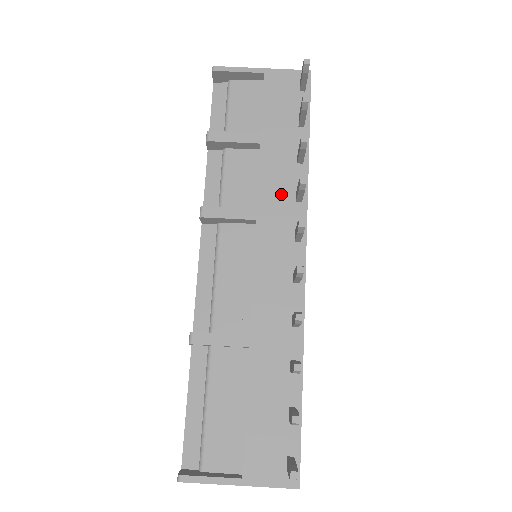
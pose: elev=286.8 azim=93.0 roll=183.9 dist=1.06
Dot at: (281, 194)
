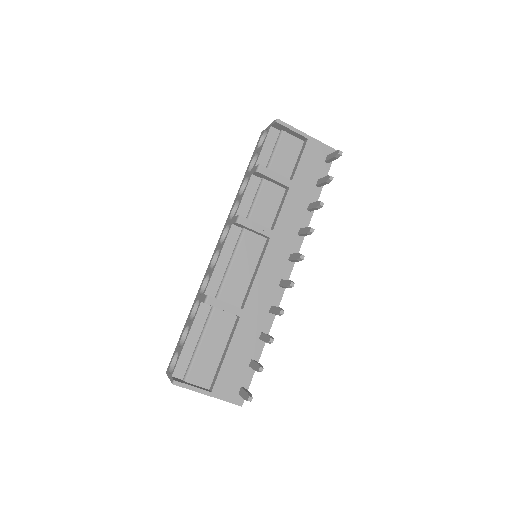
Dot at: (291, 227)
